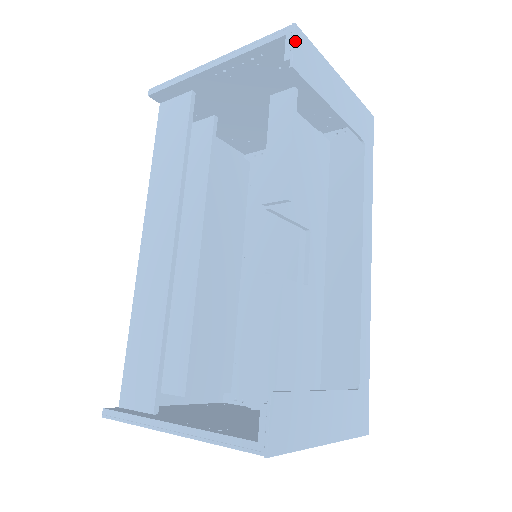
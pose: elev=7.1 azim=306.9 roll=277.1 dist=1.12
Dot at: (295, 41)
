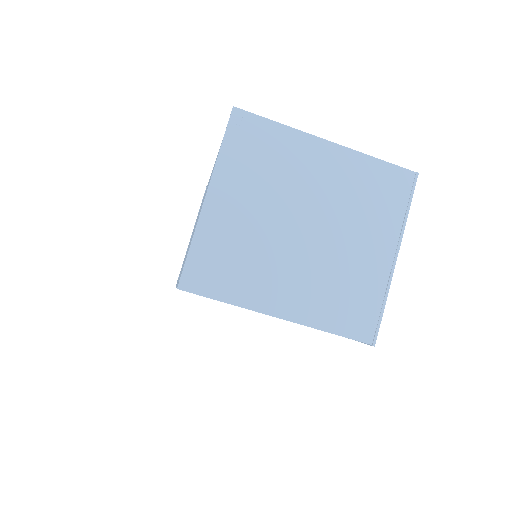
Dot at: occluded
